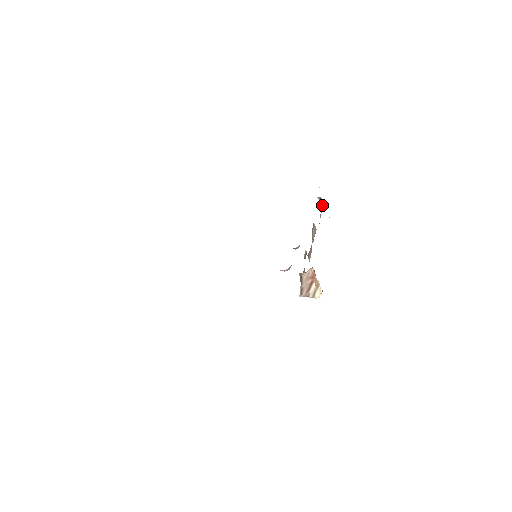
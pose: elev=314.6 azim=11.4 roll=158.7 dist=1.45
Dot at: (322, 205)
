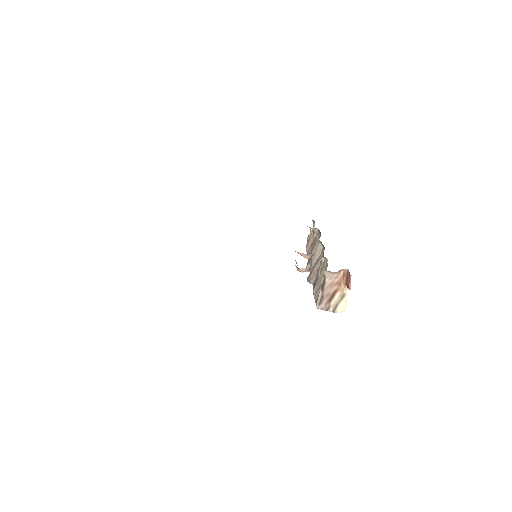
Dot at: (312, 241)
